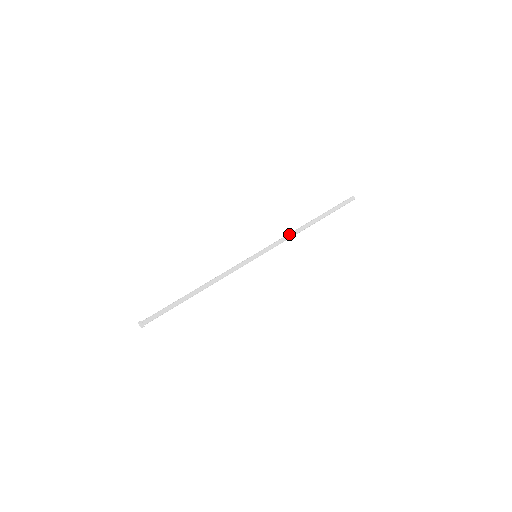
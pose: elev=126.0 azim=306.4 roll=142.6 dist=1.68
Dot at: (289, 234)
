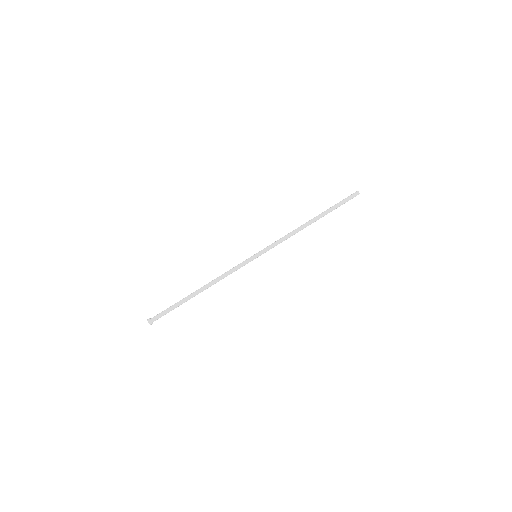
Dot at: (290, 234)
